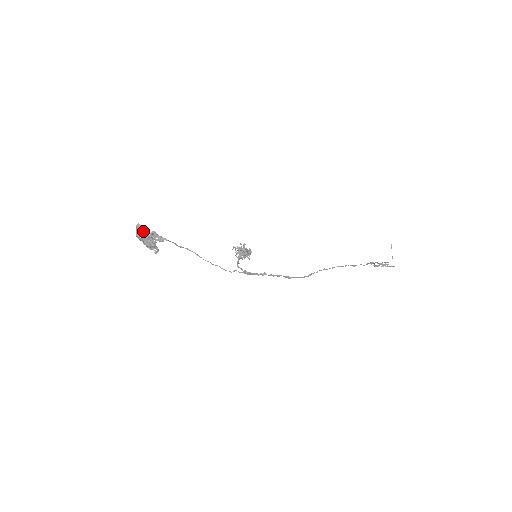
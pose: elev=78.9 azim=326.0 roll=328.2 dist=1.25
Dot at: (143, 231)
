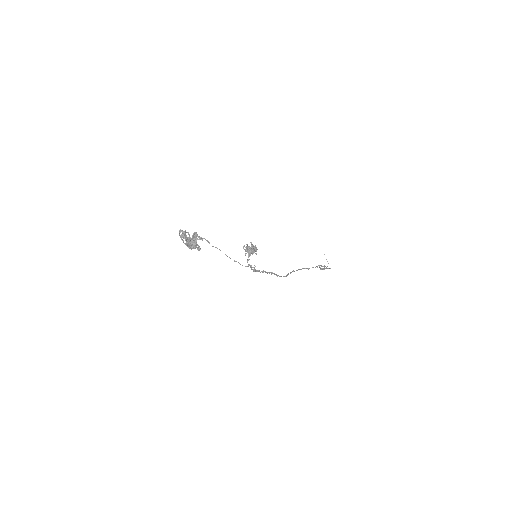
Dot at: occluded
